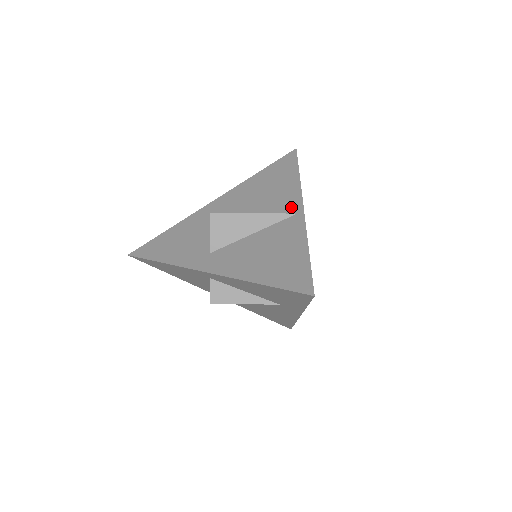
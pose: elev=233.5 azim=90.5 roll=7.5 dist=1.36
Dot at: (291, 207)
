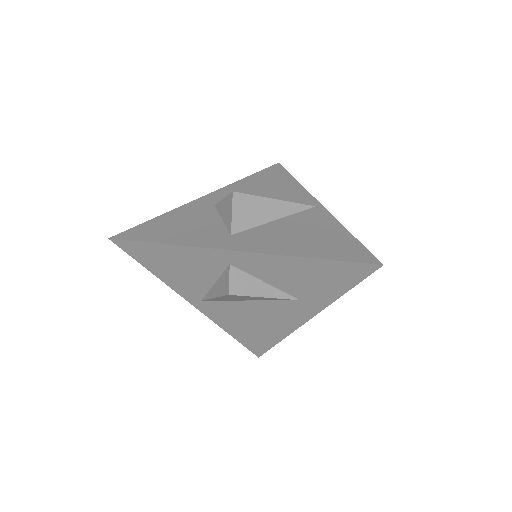
Dot at: (305, 202)
